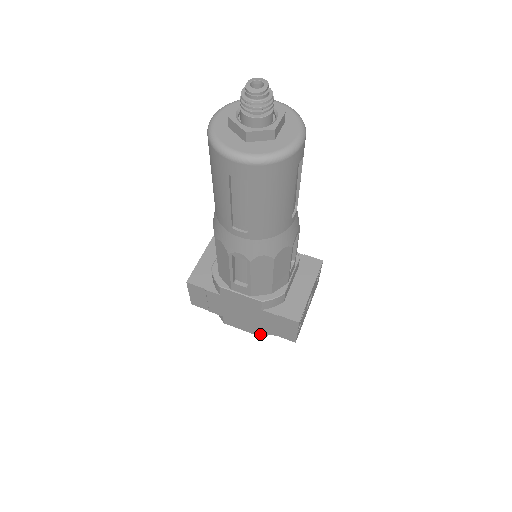
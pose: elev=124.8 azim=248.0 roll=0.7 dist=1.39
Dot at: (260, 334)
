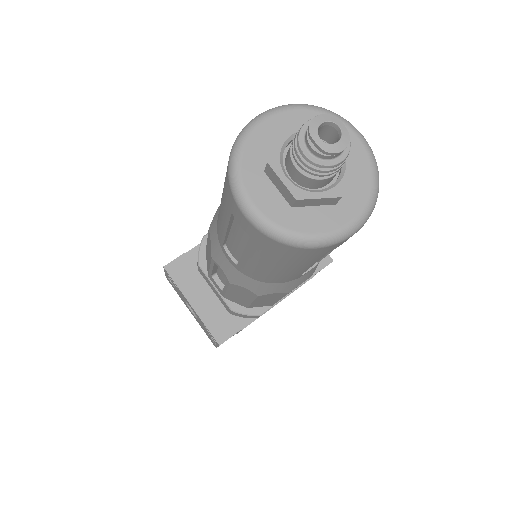
Dot at: occluded
